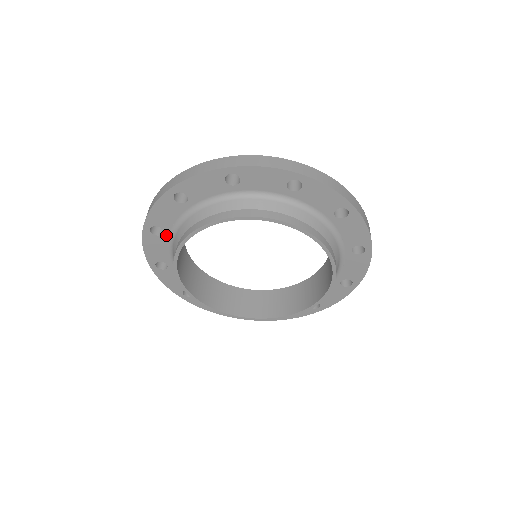
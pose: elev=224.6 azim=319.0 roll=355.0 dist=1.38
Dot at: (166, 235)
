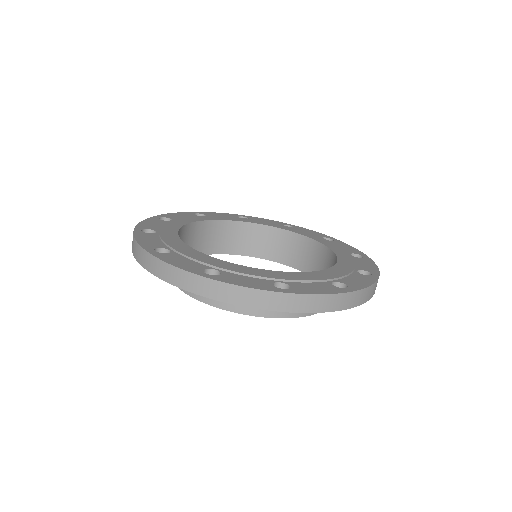
Dot at: occluded
